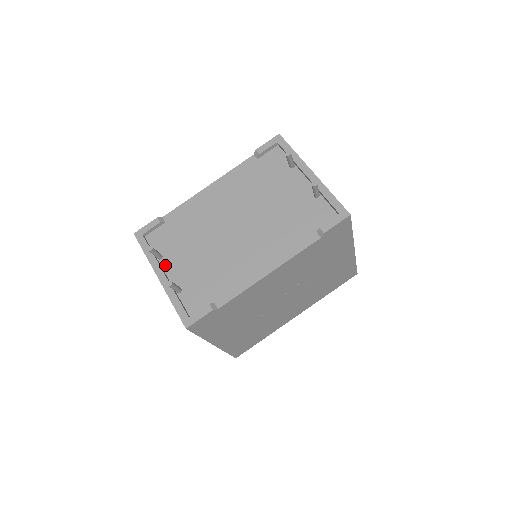
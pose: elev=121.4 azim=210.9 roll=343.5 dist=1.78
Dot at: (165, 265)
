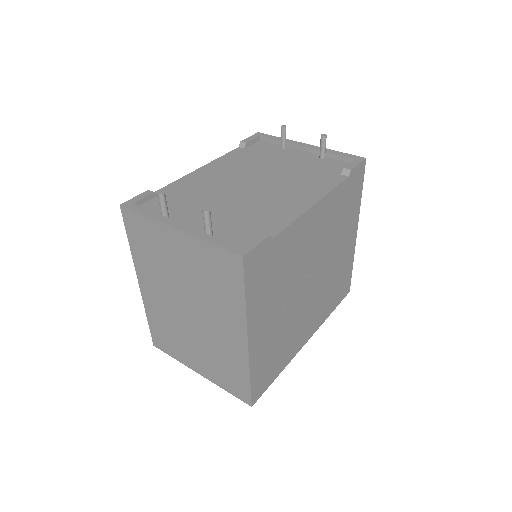
Dot at: occluded
